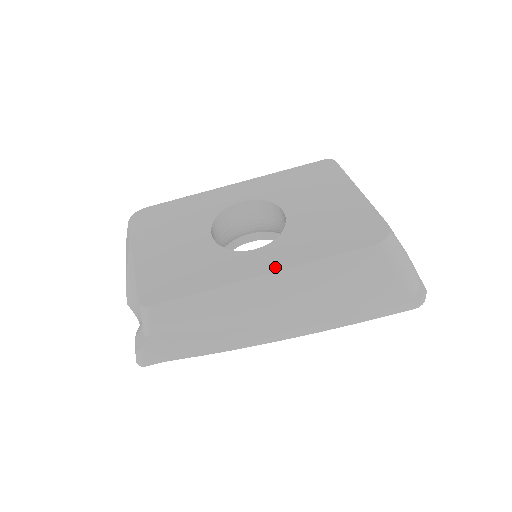
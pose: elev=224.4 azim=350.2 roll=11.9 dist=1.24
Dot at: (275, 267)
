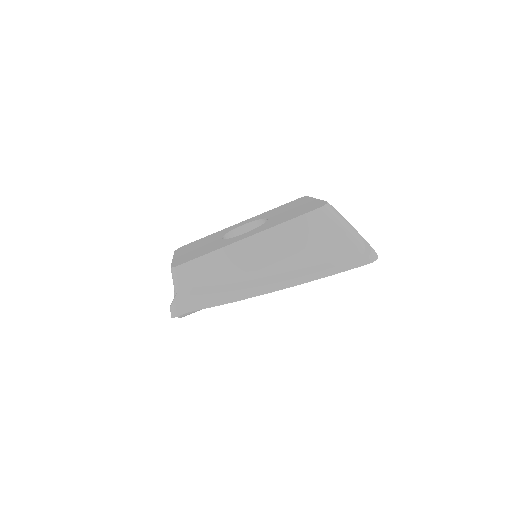
Dot at: (254, 233)
